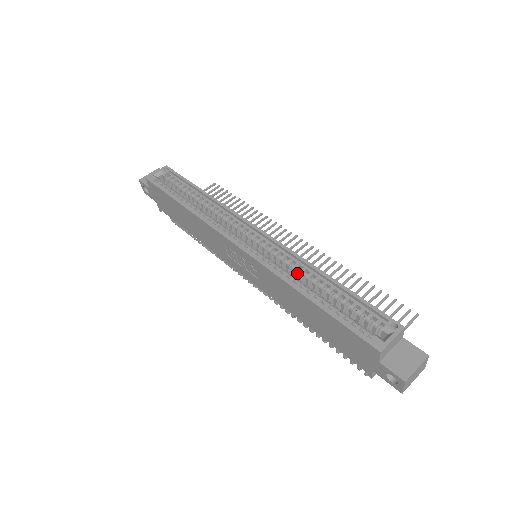
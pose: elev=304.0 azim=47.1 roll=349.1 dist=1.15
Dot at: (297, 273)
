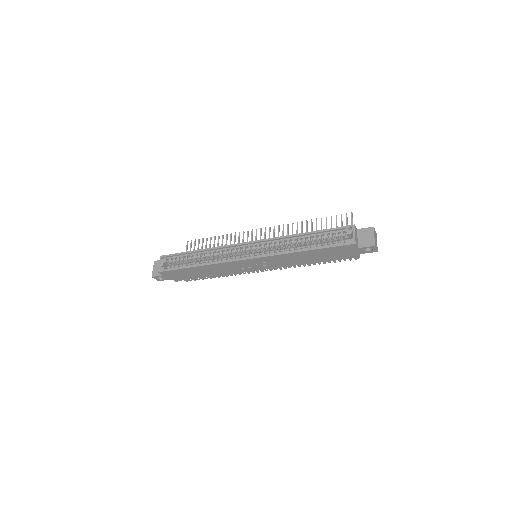
Dot at: (287, 245)
